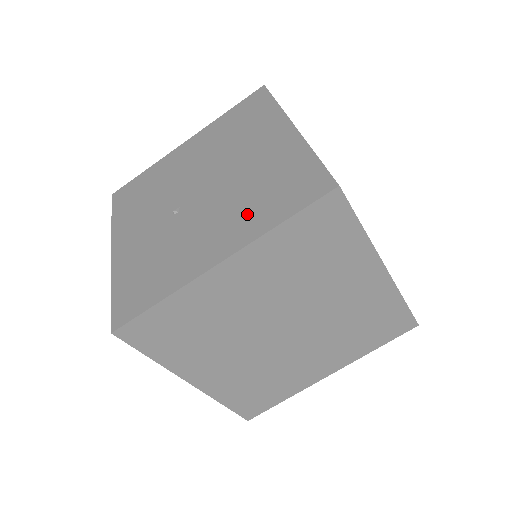
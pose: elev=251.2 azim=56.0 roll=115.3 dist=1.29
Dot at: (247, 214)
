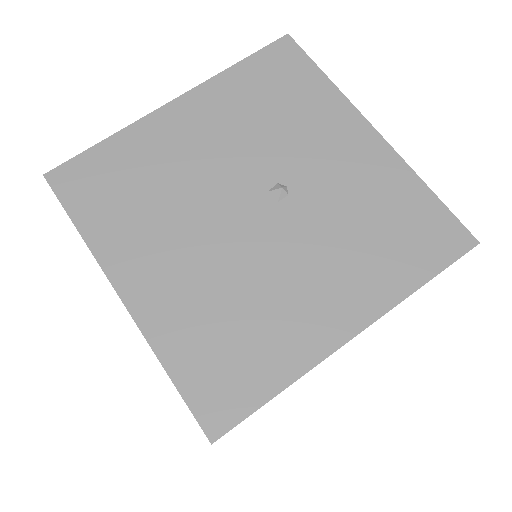
Dot at: occluded
